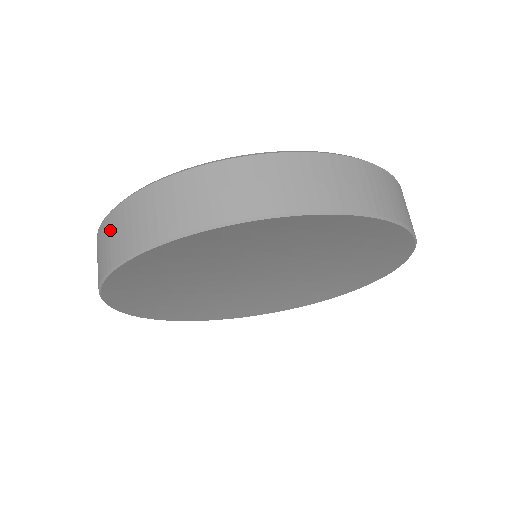
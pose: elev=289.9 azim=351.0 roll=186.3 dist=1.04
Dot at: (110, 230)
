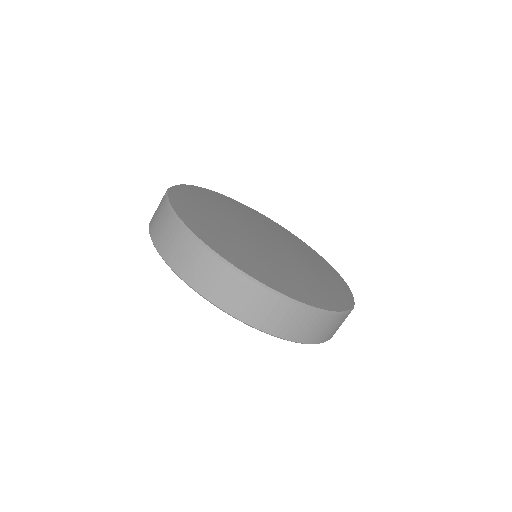
Dot at: (269, 305)
